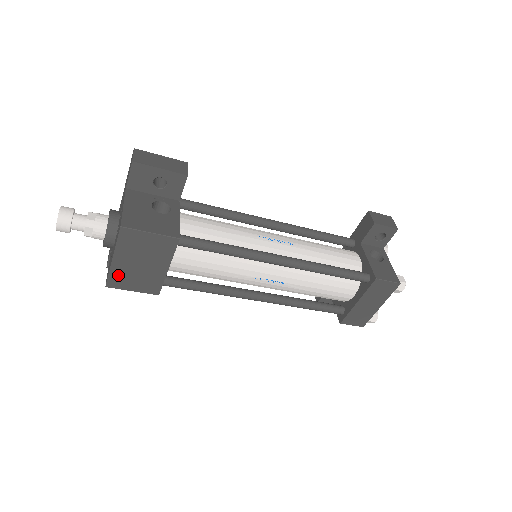
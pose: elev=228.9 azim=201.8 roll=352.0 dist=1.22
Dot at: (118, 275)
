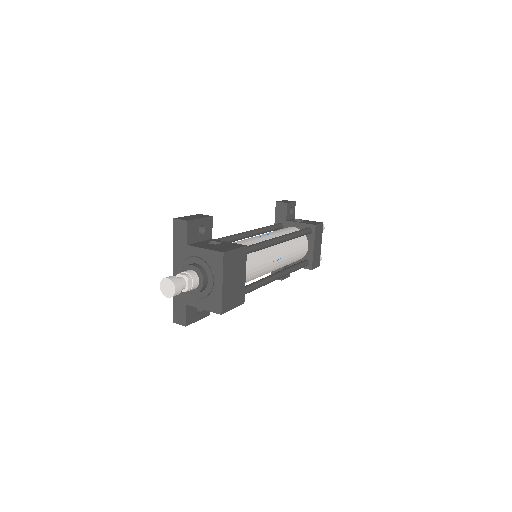
Dot at: (226, 298)
